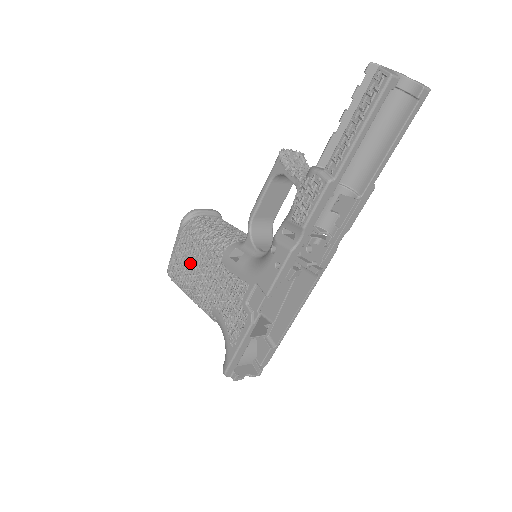
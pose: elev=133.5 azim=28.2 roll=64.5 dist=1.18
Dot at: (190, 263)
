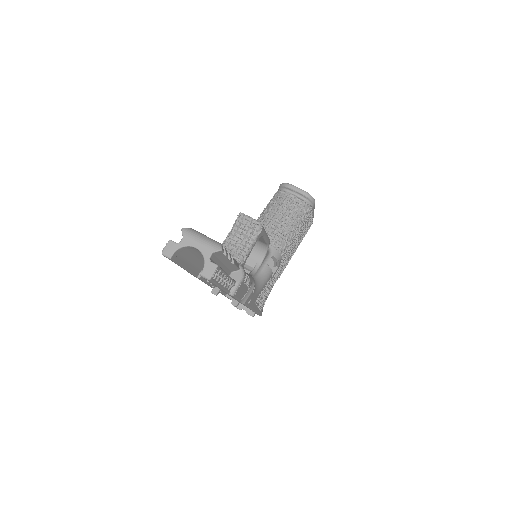
Dot at: occluded
